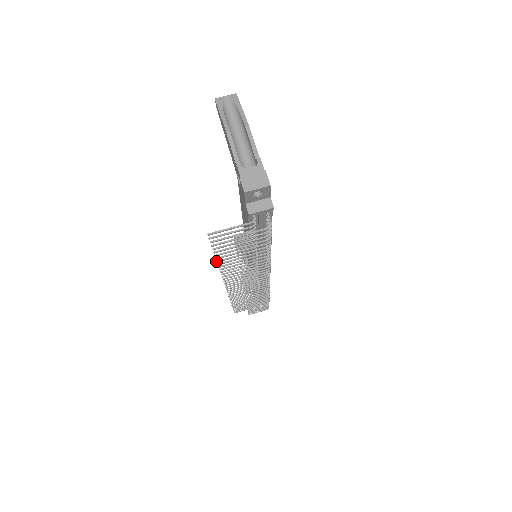
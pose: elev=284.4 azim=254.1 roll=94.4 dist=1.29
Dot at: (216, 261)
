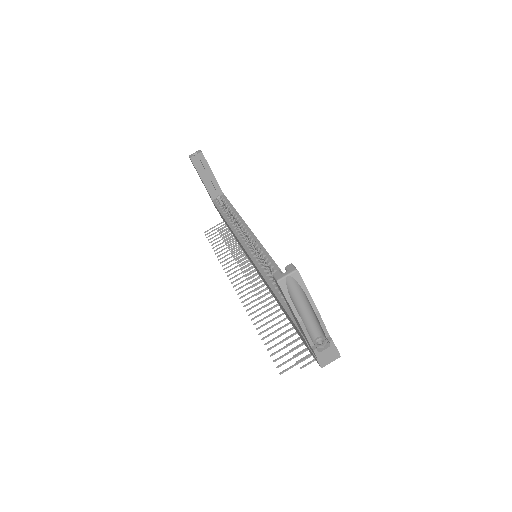
Dot at: occluded
